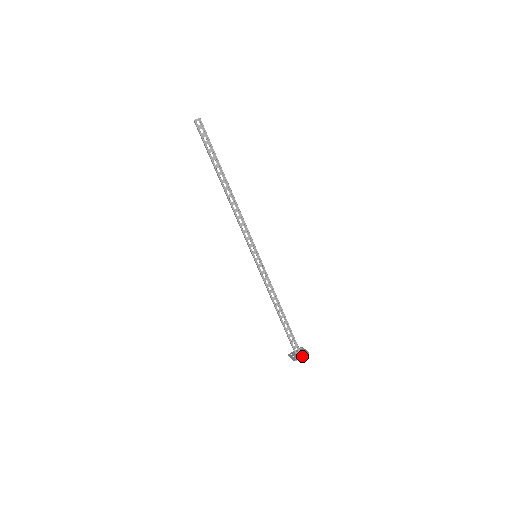
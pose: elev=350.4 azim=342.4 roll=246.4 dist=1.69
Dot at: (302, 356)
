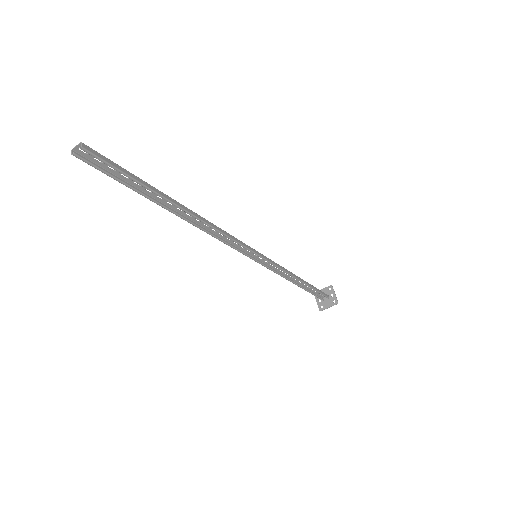
Dot at: occluded
